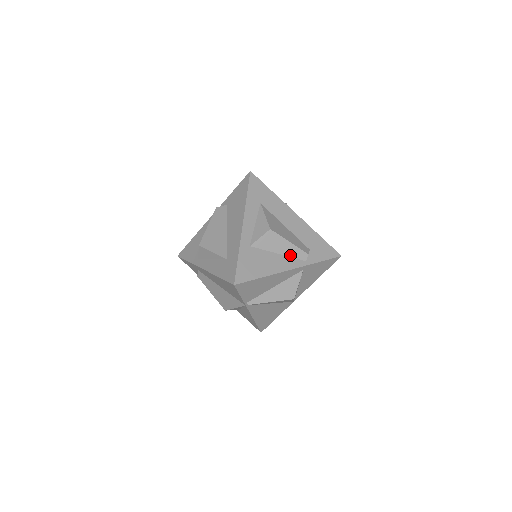
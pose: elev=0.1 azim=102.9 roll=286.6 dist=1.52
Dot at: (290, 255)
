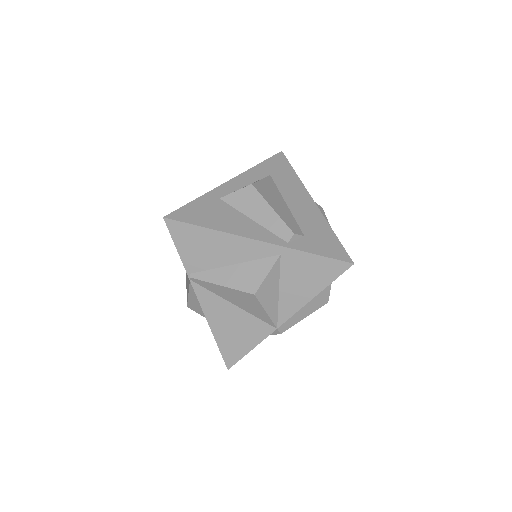
Dot at: (268, 227)
